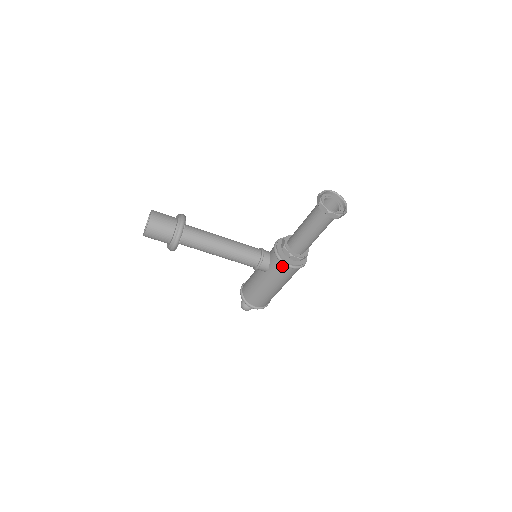
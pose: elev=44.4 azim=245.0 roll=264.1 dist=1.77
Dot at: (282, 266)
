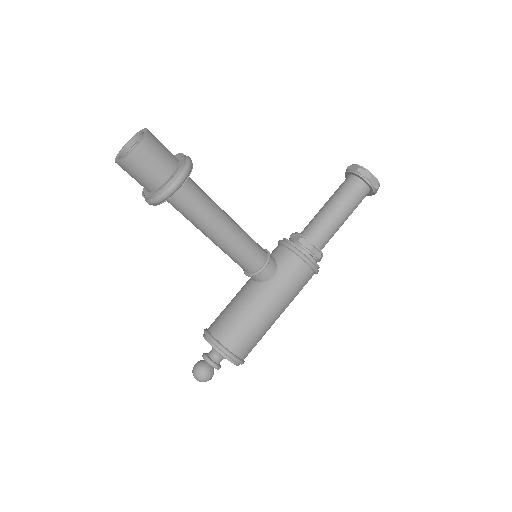
Dot at: (300, 263)
